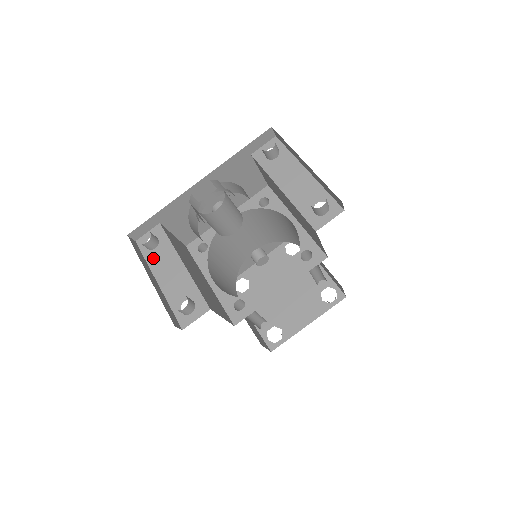
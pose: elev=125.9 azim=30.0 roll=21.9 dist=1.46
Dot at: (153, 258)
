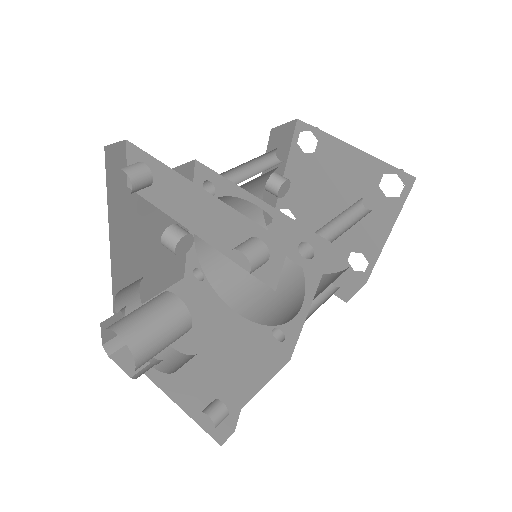
Dot at: occluded
